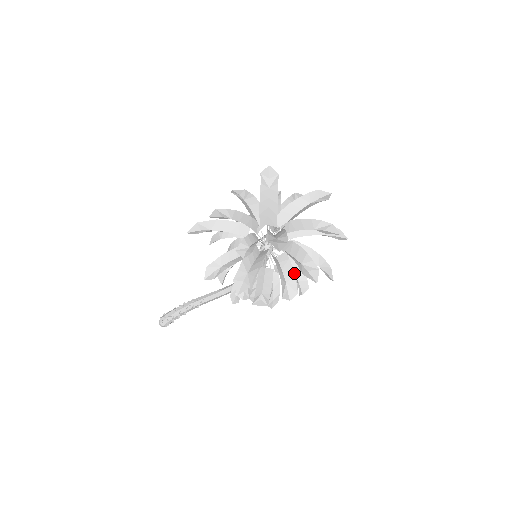
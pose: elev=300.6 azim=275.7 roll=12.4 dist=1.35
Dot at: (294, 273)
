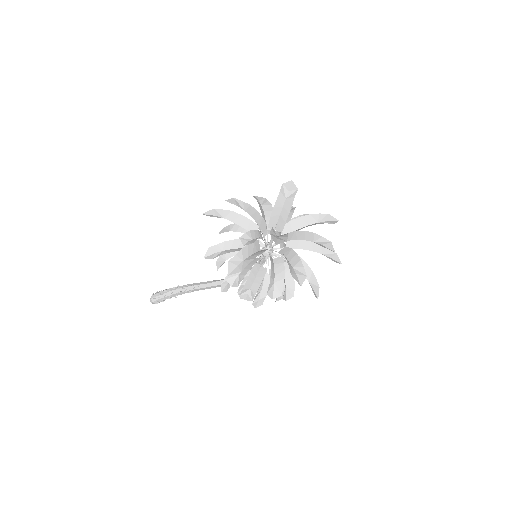
Dot at: (284, 276)
